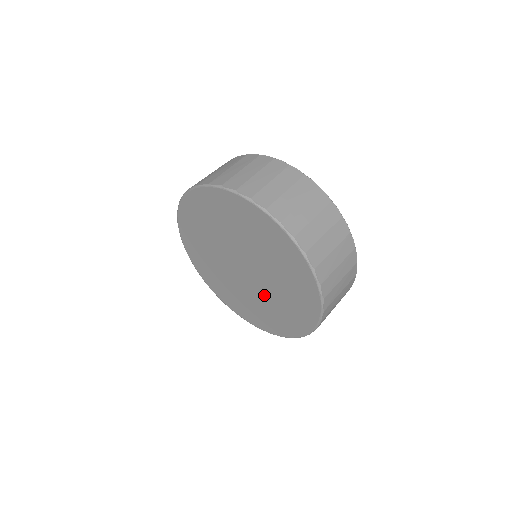
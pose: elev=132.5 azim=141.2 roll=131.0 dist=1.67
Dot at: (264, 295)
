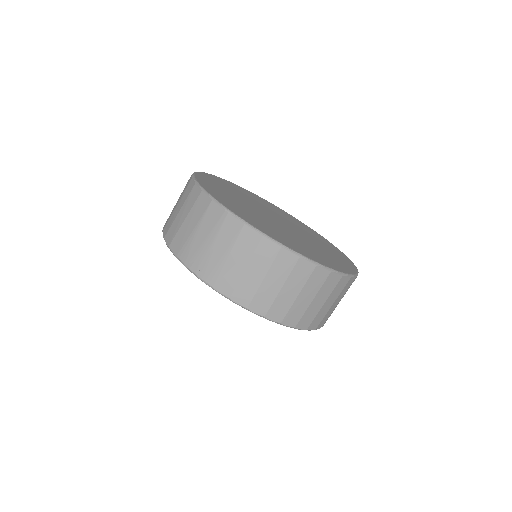
Dot at: occluded
